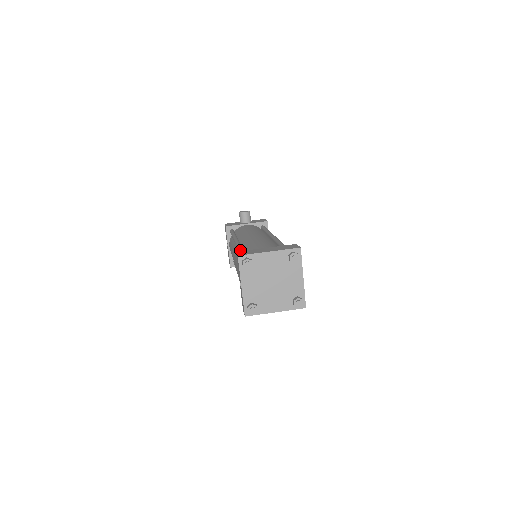
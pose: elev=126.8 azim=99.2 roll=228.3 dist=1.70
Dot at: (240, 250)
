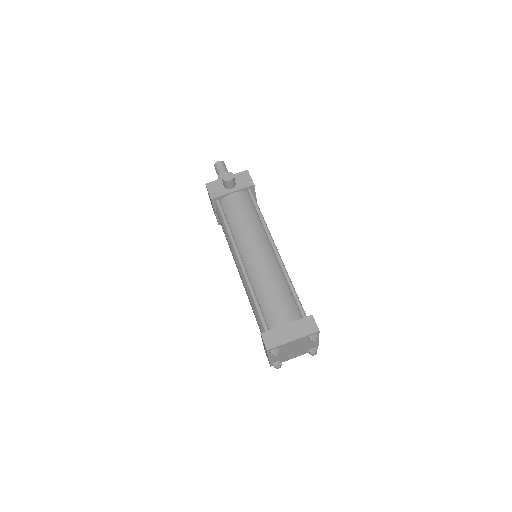
Dot at: (256, 308)
